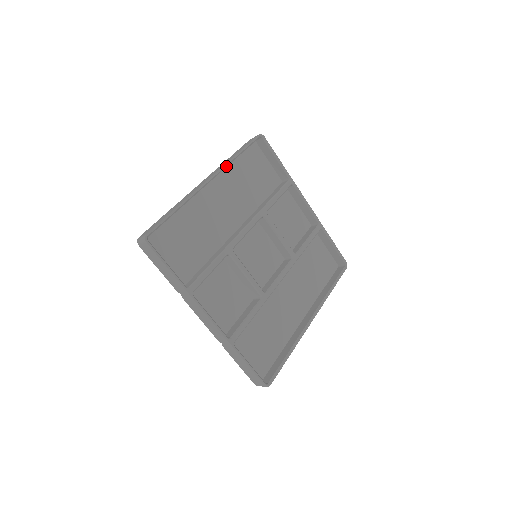
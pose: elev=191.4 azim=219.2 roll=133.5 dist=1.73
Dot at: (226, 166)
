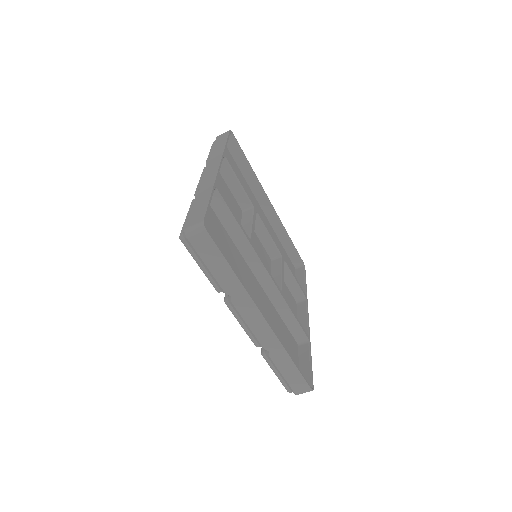
Dot at: (281, 223)
